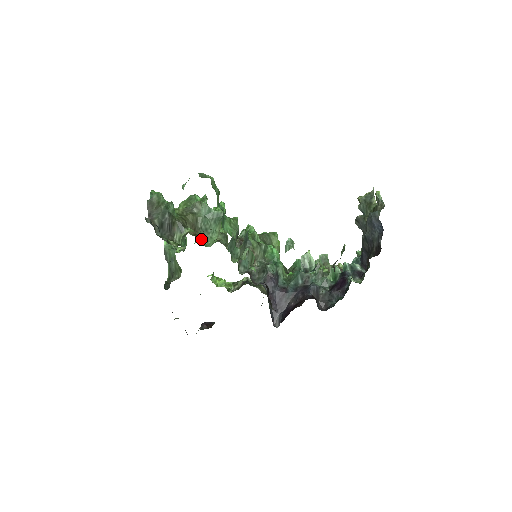
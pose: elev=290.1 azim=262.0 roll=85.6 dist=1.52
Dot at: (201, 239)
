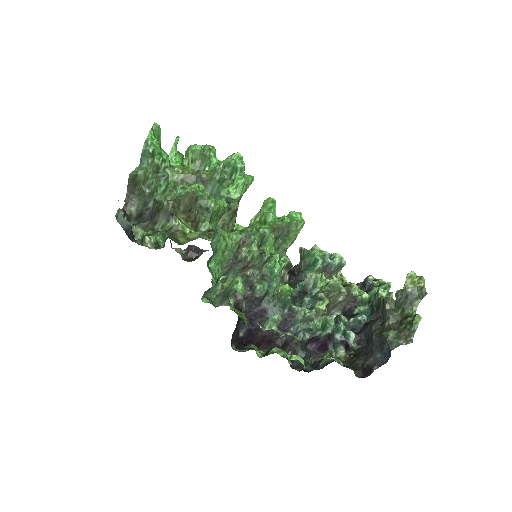
Dot at: (194, 223)
